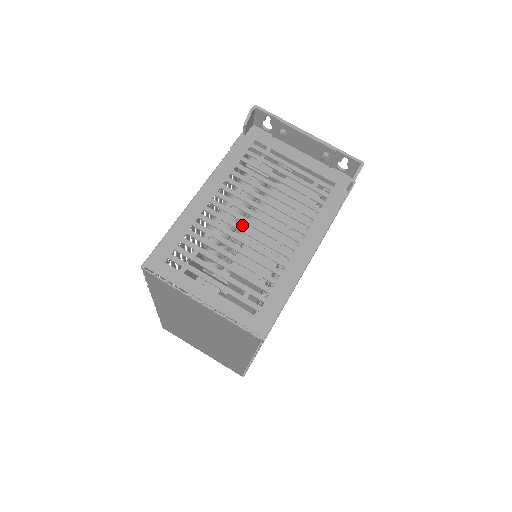
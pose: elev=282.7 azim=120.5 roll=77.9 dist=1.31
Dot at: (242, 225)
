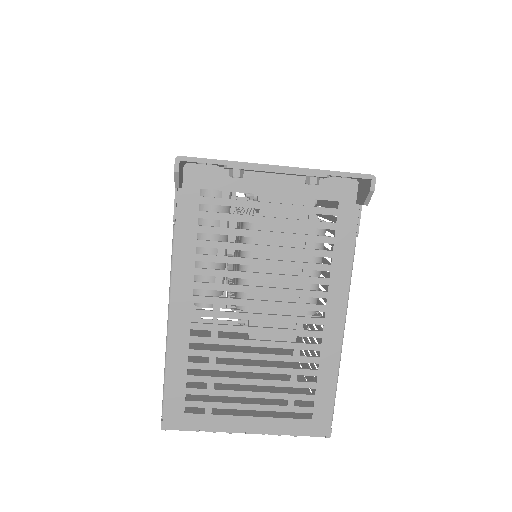
Dot at: (238, 293)
